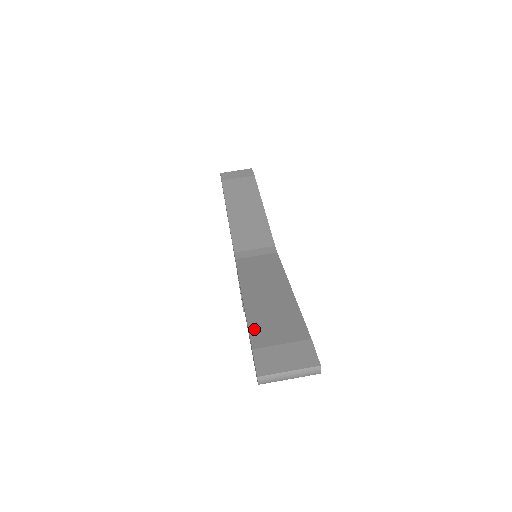
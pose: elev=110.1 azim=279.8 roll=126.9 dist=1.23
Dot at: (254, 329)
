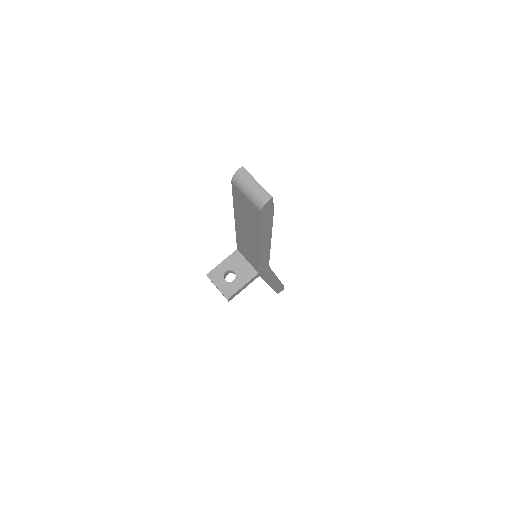
Dot at: occluded
